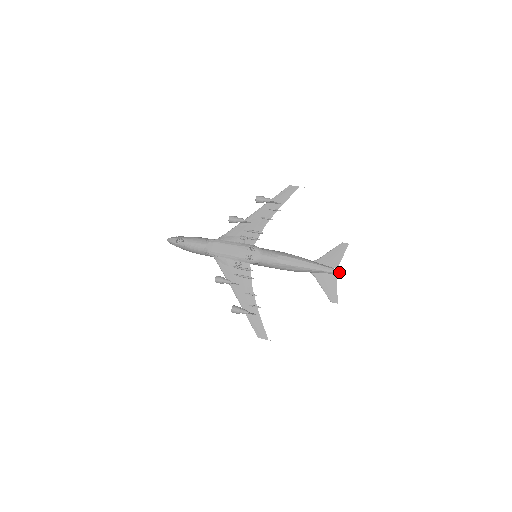
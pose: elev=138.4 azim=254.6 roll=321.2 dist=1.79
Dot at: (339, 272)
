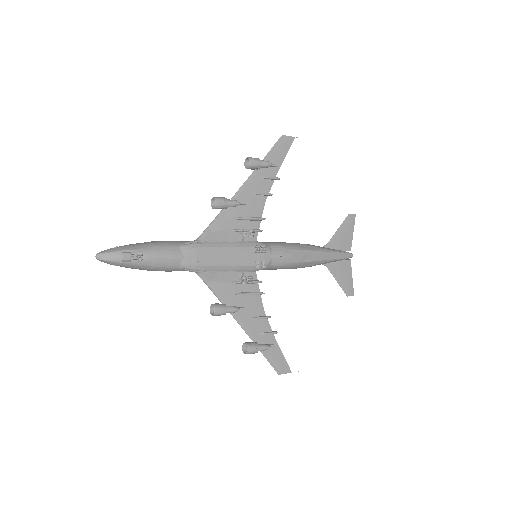
Dot at: occluded
